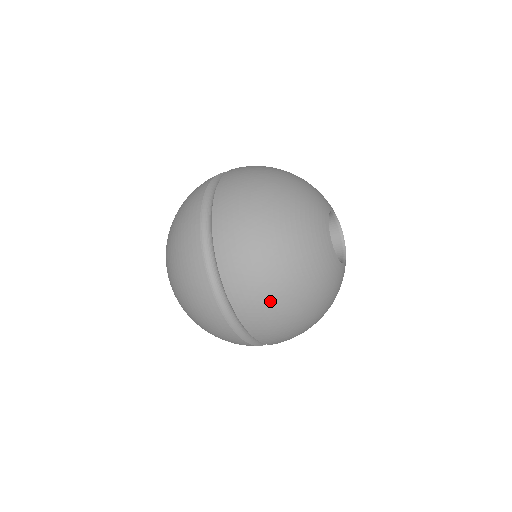
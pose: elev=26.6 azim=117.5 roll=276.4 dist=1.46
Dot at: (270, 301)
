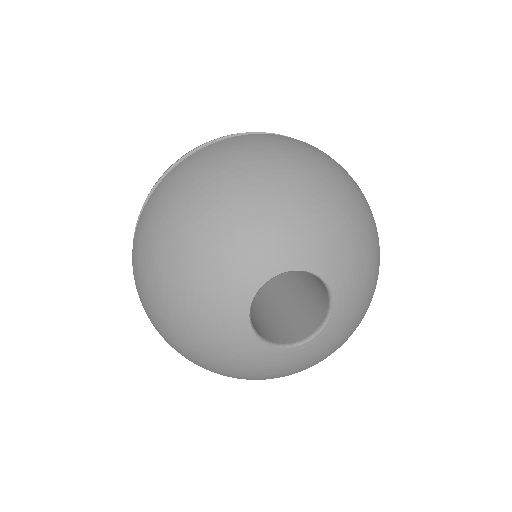
Dot at: (173, 347)
